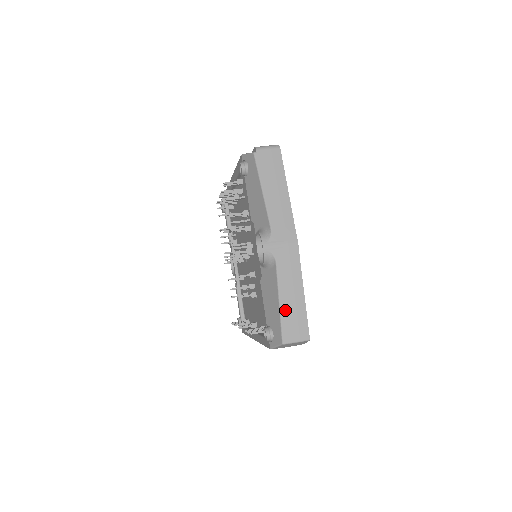
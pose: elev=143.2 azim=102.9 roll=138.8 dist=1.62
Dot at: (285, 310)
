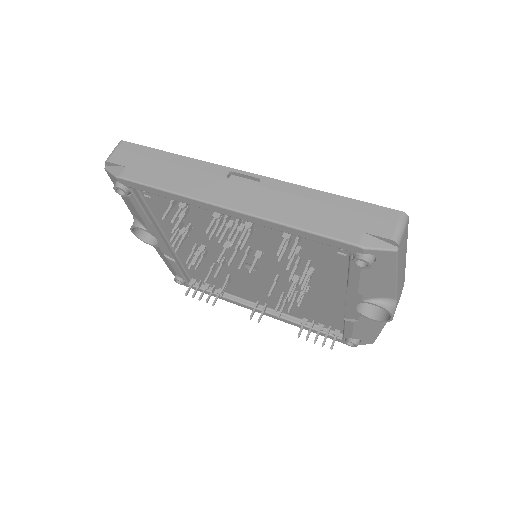
Dot at: occluded
